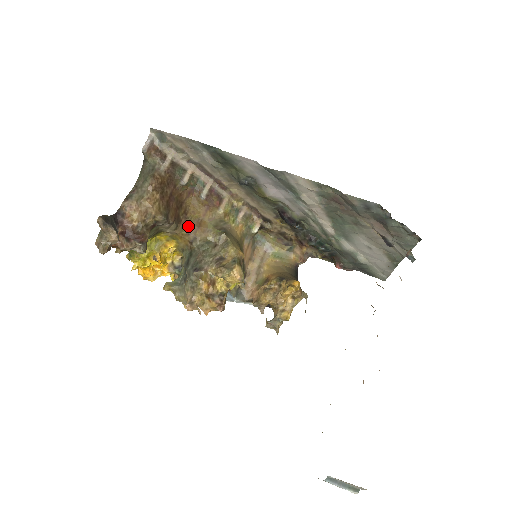
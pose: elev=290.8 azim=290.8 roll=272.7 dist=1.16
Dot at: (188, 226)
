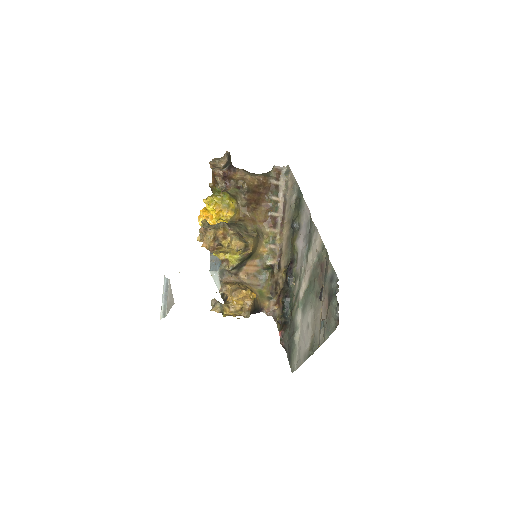
Dot at: (248, 213)
